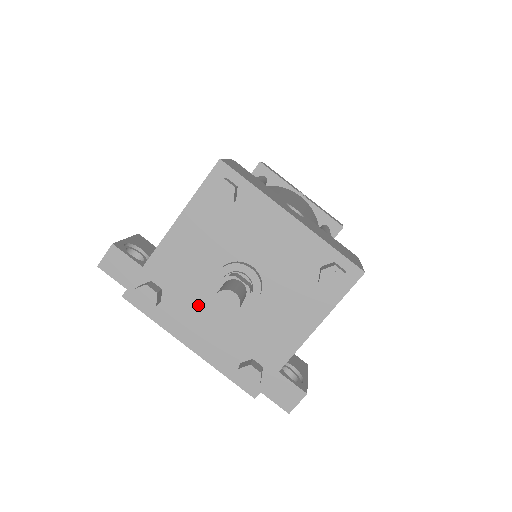
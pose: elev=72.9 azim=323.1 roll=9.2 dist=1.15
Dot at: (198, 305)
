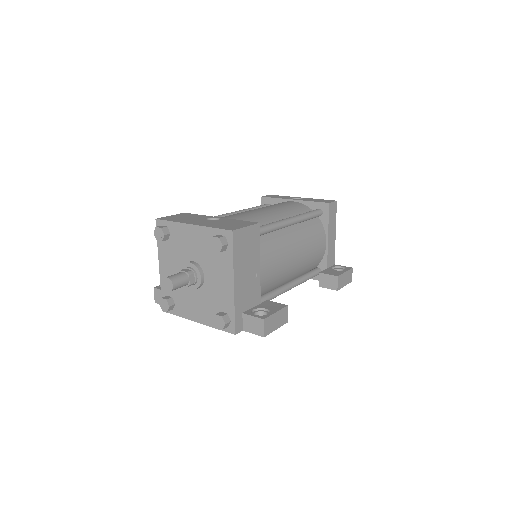
Dot at: (187, 296)
